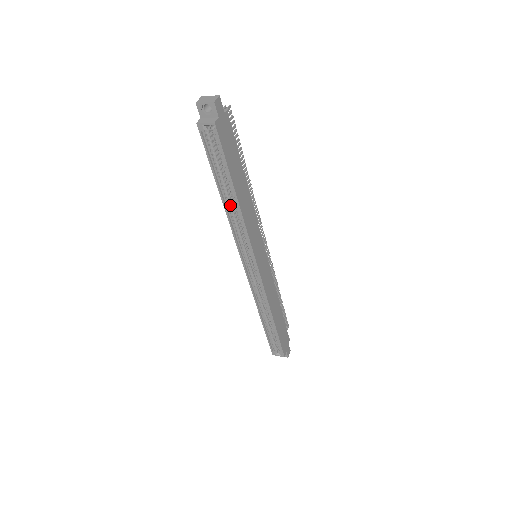
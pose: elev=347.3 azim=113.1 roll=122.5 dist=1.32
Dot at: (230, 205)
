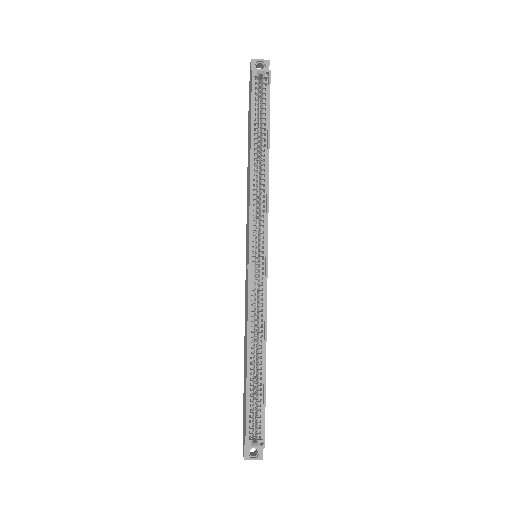
Dot at: (256, 165)
